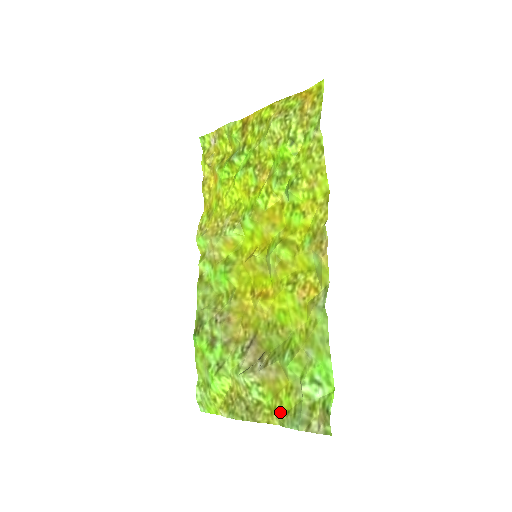
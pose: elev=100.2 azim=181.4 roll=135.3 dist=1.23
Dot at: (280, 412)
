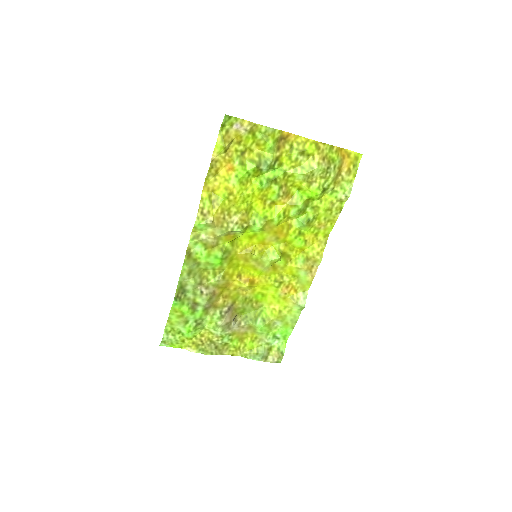
Dot at: (244, 350)
